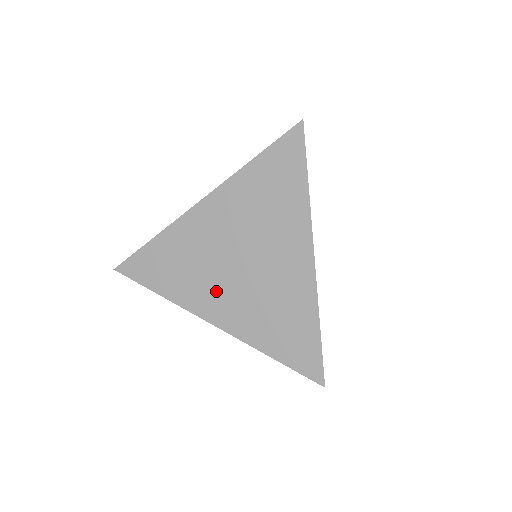
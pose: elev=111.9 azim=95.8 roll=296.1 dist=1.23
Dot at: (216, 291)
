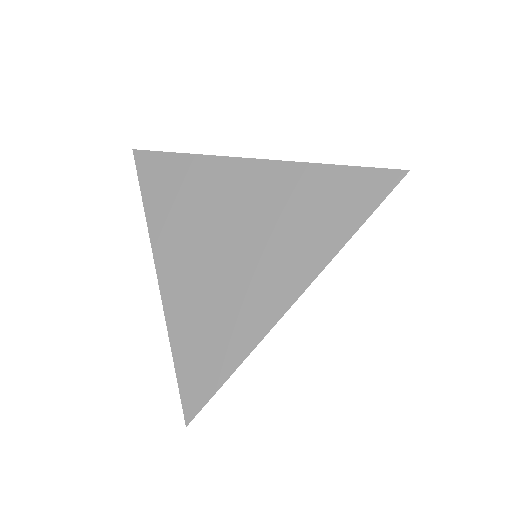
Dot at: (186, 249)
